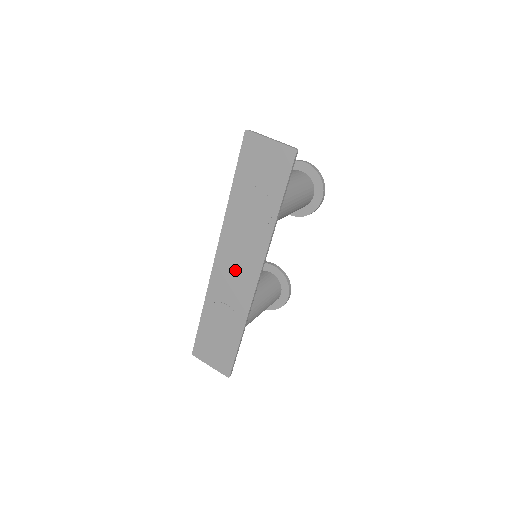
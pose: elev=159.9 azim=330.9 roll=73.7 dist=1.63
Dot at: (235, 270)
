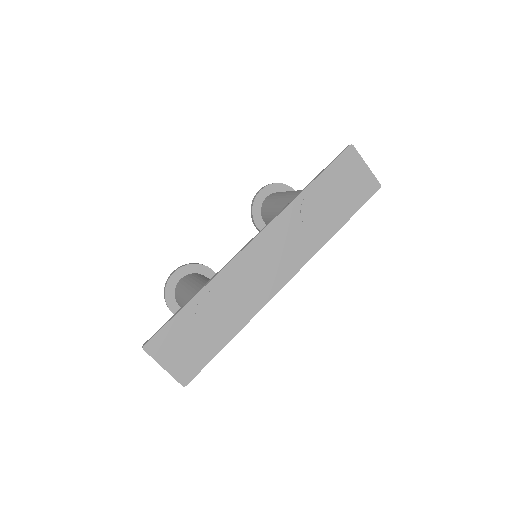
Dot at: (269, 262)
